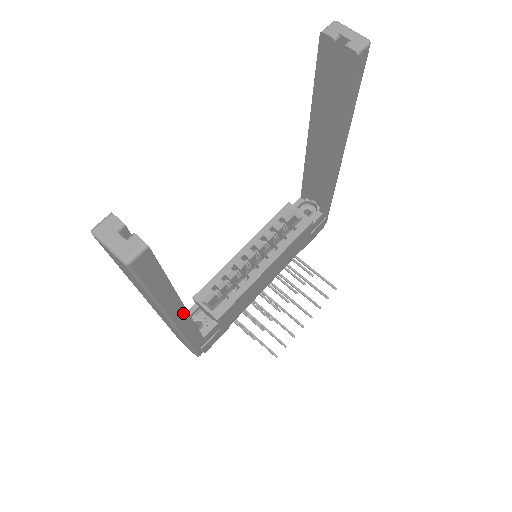
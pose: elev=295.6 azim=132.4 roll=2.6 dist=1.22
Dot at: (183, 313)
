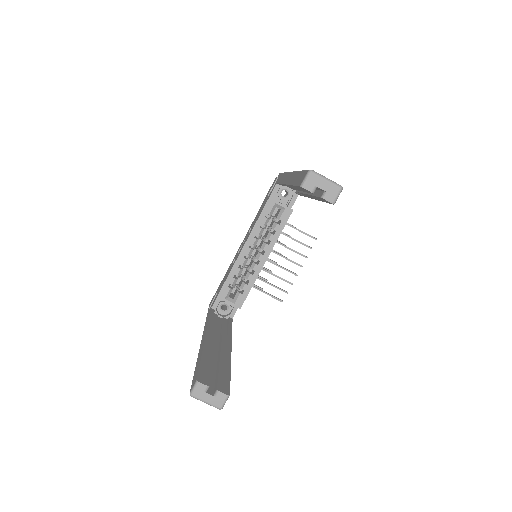
Dot at: occluded
